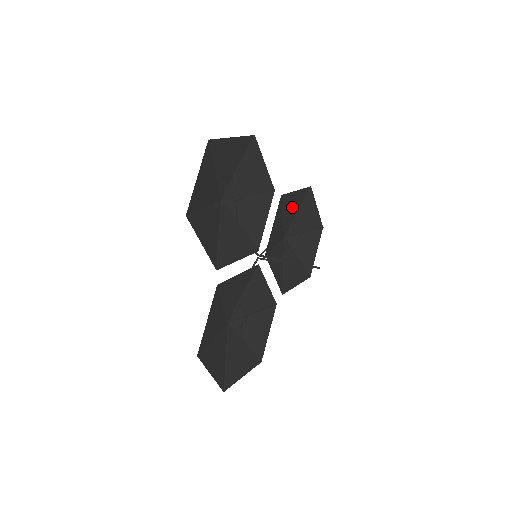
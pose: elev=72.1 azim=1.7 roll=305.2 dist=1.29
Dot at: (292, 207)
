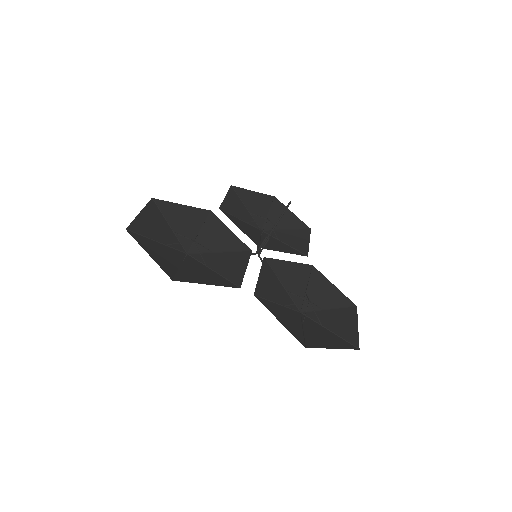
Dot at: (238, 209)
